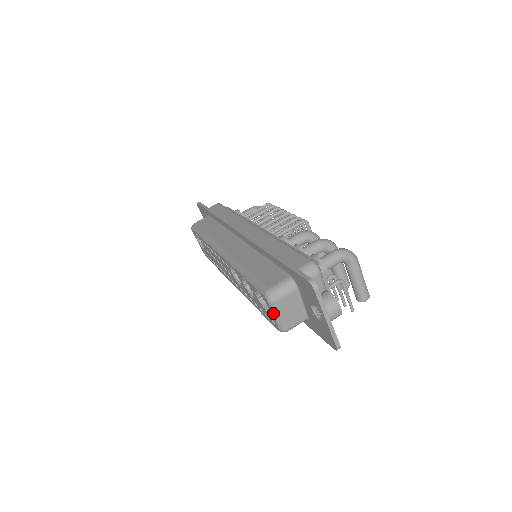
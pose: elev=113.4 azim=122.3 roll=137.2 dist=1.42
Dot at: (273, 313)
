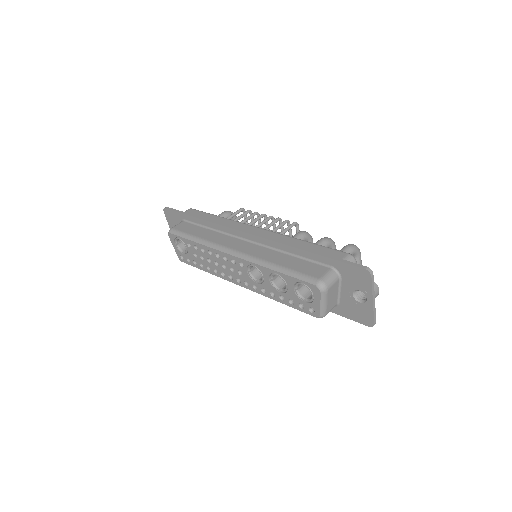
Dot at: (320, 301)
